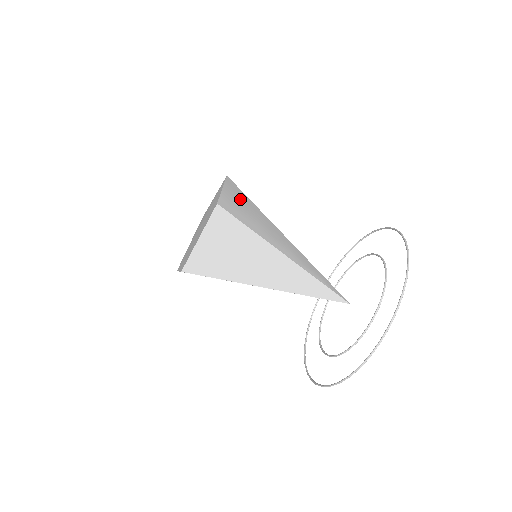
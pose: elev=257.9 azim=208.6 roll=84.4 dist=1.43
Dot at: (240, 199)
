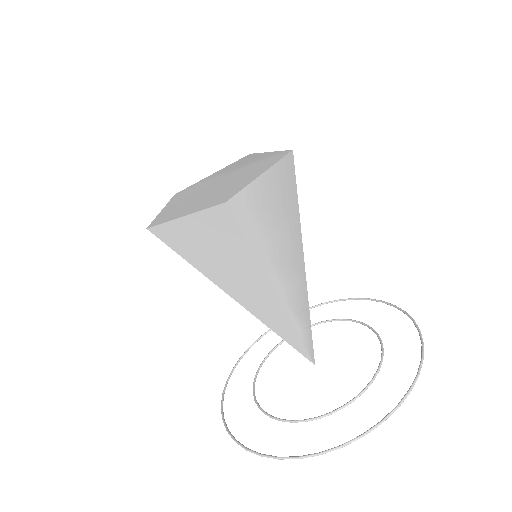
Dot at: (279, 195)
